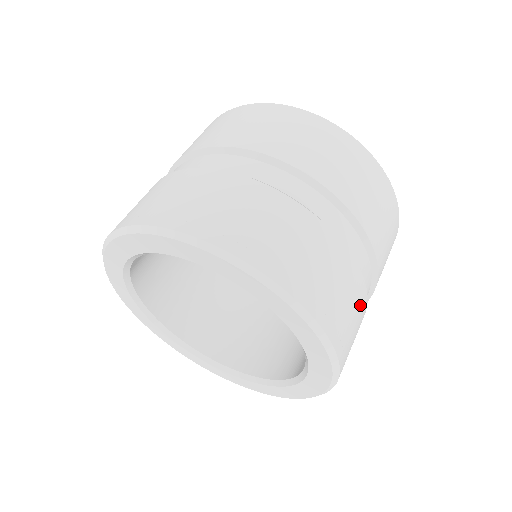
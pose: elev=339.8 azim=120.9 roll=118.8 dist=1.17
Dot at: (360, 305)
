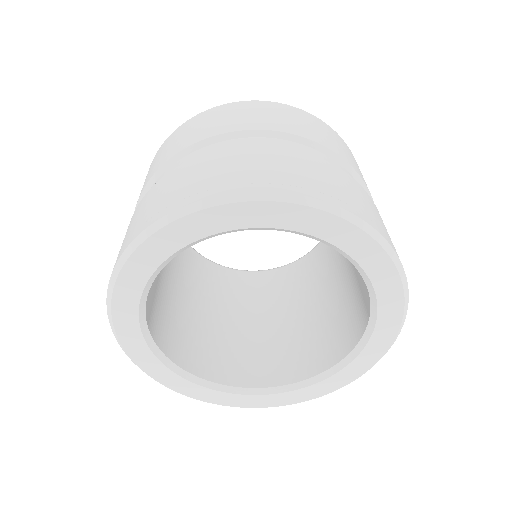
Dot at: occluded
